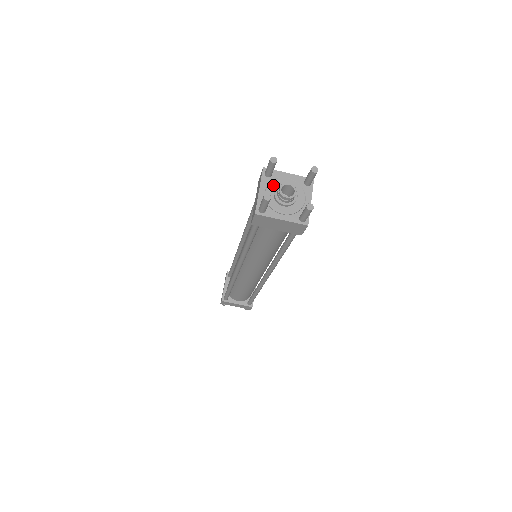
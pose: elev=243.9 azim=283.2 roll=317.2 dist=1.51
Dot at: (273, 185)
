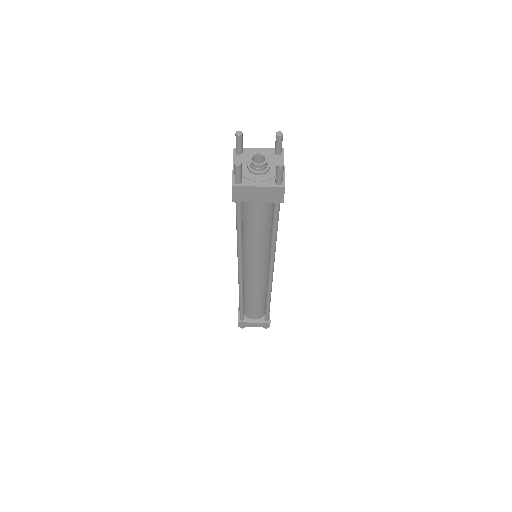
Dot at: (245, 160)
